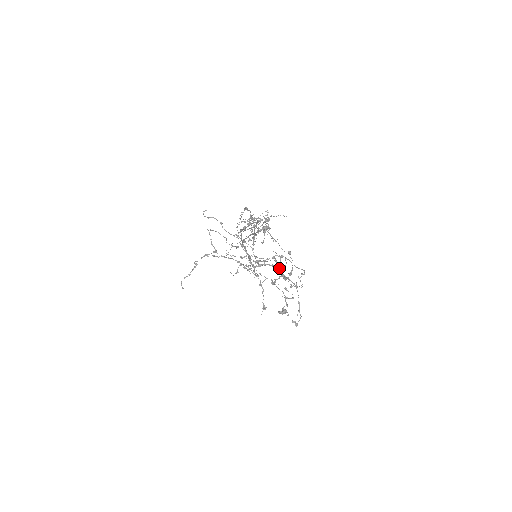
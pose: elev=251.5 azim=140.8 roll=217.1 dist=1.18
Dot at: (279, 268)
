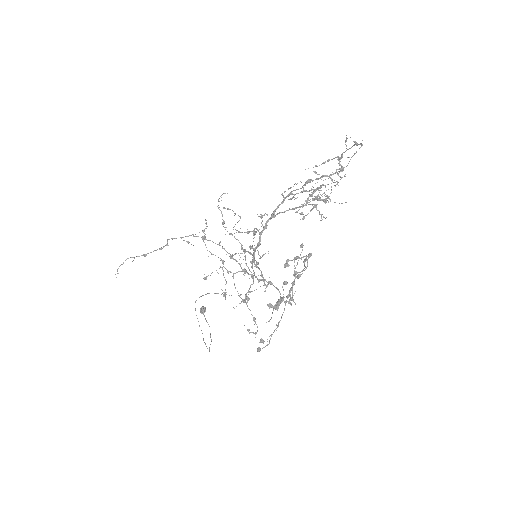
Dot at: (300, 255)
